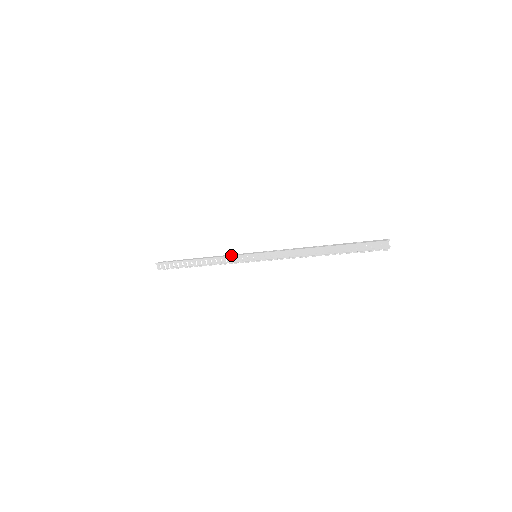
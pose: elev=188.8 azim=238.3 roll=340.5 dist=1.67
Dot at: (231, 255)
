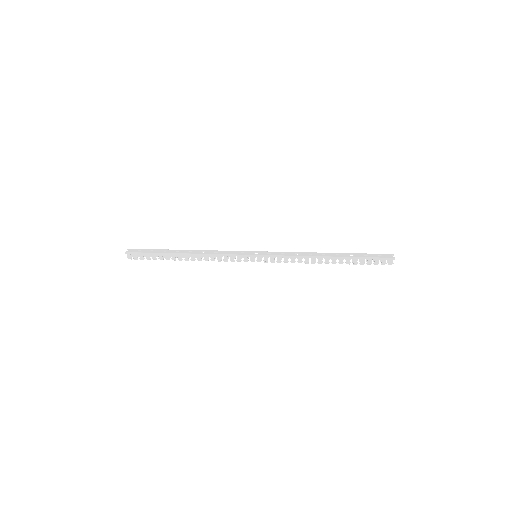
Dot at: (227, 253)
